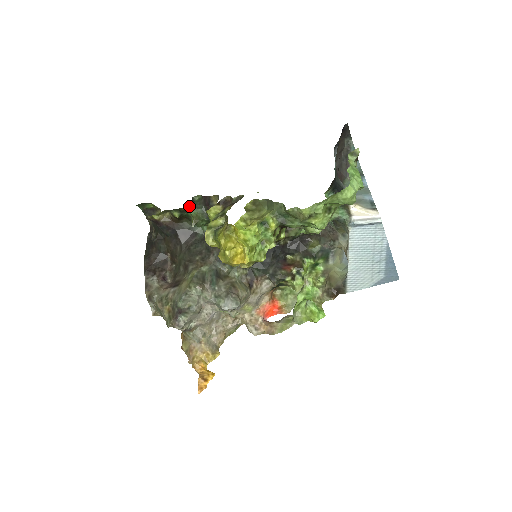
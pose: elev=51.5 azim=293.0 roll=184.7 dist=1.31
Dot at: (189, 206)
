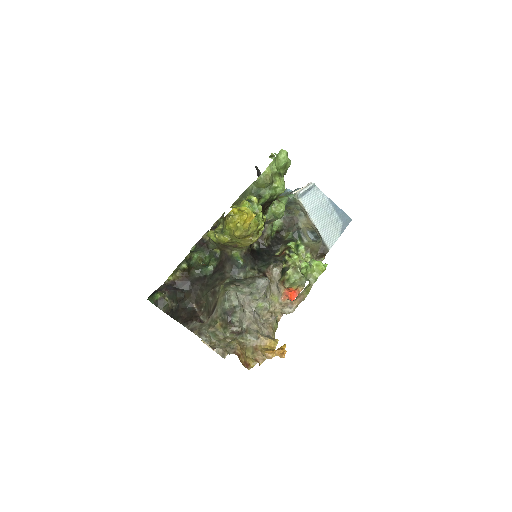
Dot at: (191, 252)
